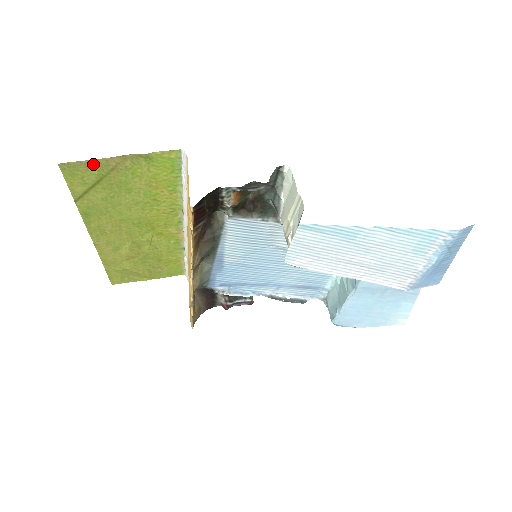
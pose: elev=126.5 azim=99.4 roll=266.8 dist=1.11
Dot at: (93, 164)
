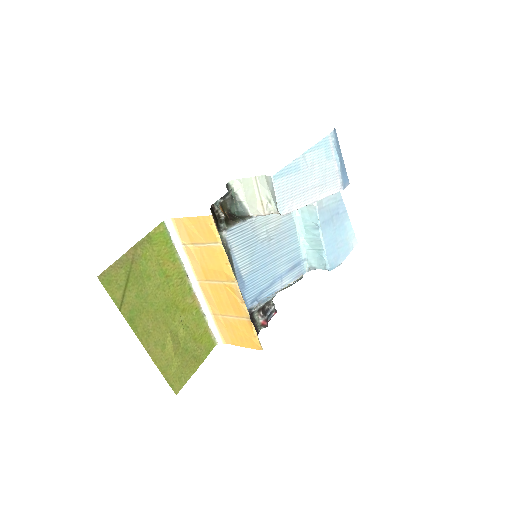
Dot at: (119, 264)
